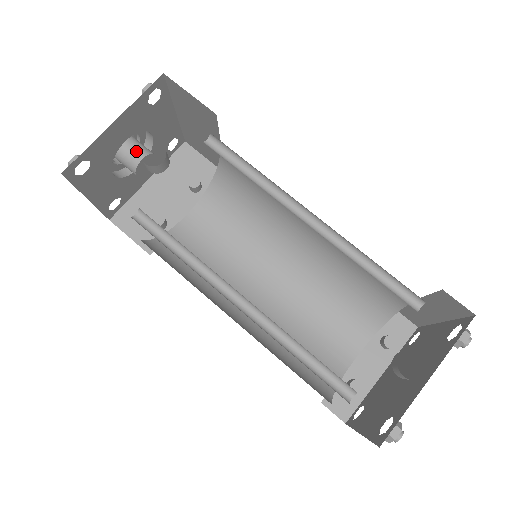
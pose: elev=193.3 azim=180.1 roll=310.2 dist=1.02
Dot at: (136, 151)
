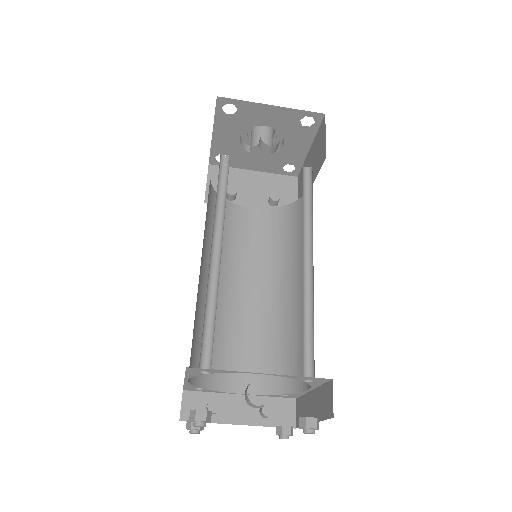
Dot at: (266, 138)
